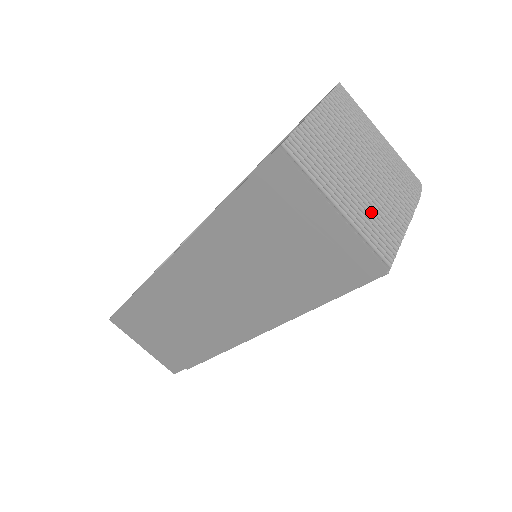
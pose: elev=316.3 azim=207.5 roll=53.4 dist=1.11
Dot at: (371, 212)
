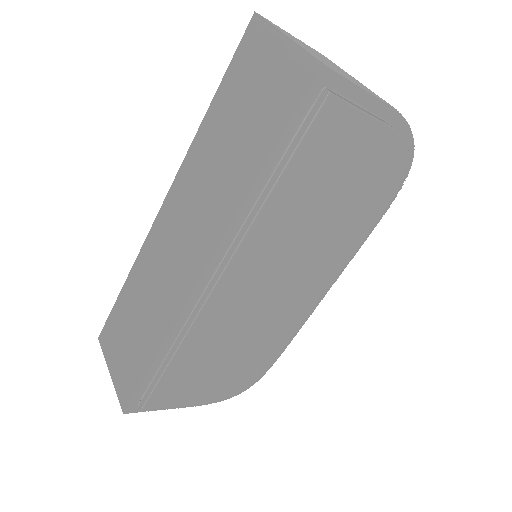
Dot at: (324, 61)
